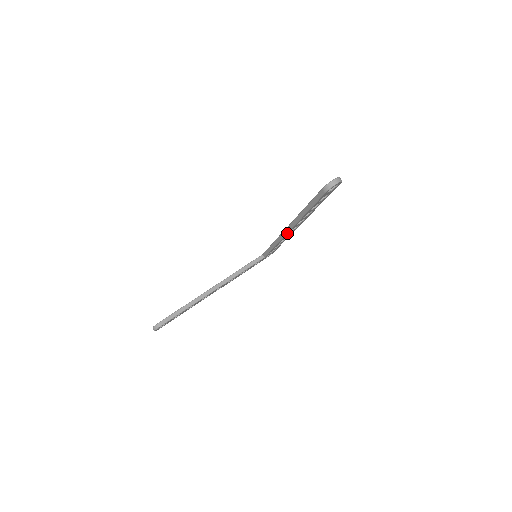
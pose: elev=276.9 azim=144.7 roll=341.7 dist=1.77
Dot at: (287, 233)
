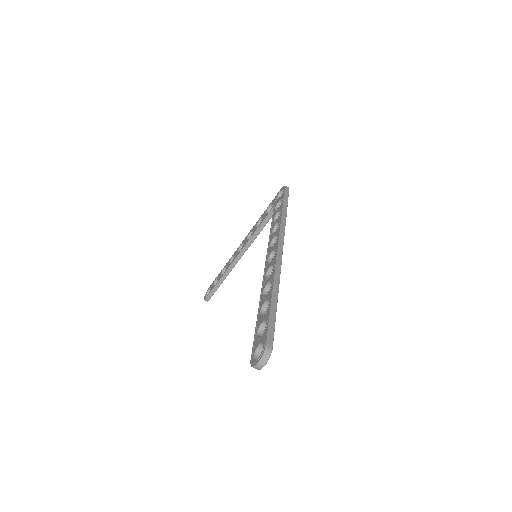
Dot at: occluded
